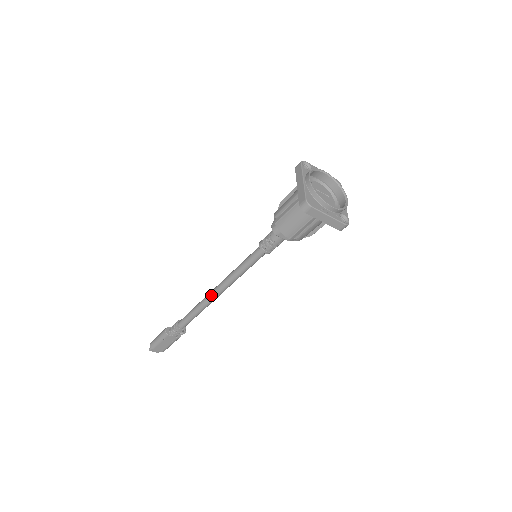
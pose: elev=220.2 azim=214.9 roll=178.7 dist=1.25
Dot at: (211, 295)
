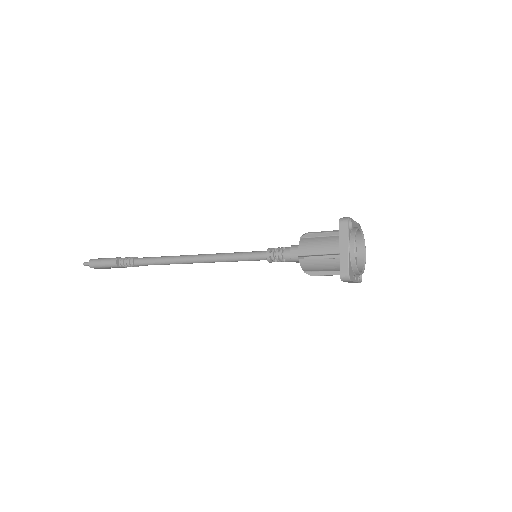
Dot at: (189, 261)
